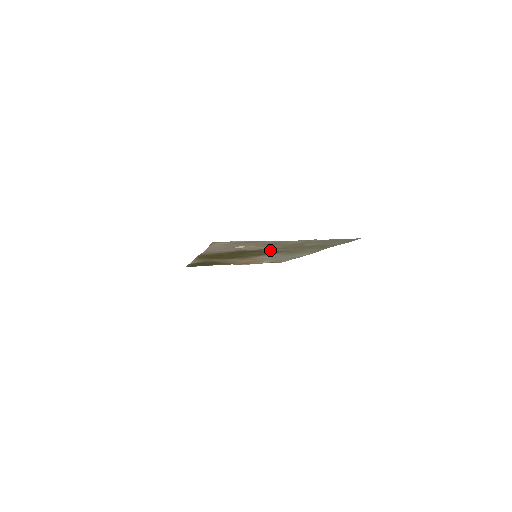
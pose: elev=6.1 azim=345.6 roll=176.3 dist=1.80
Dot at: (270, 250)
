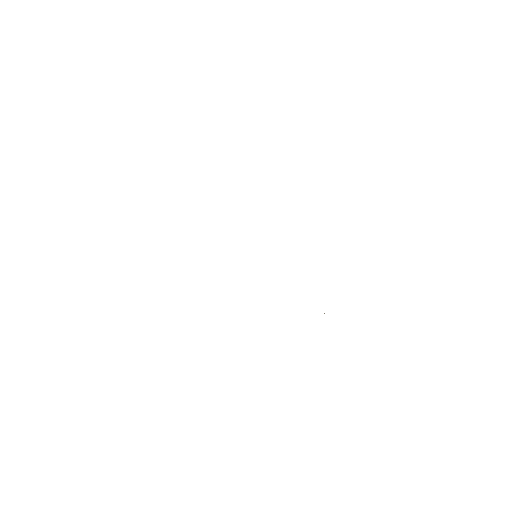
Dot at: occluded
